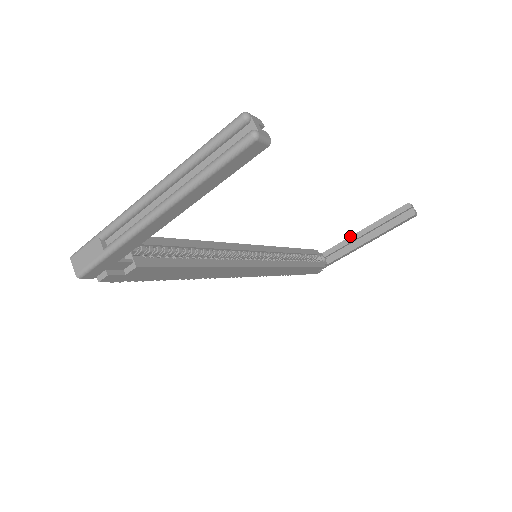
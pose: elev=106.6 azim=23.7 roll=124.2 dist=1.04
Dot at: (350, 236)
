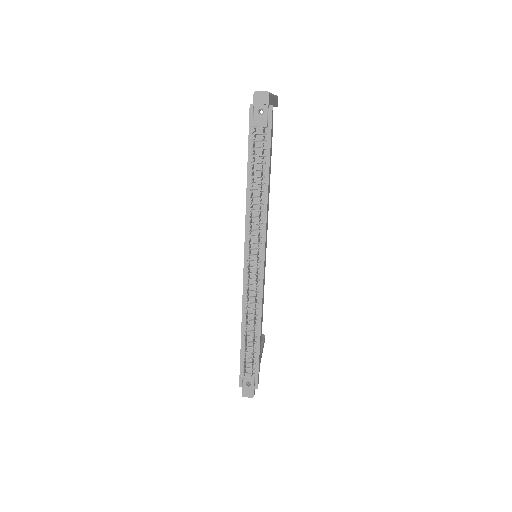
Dot at: occluded
